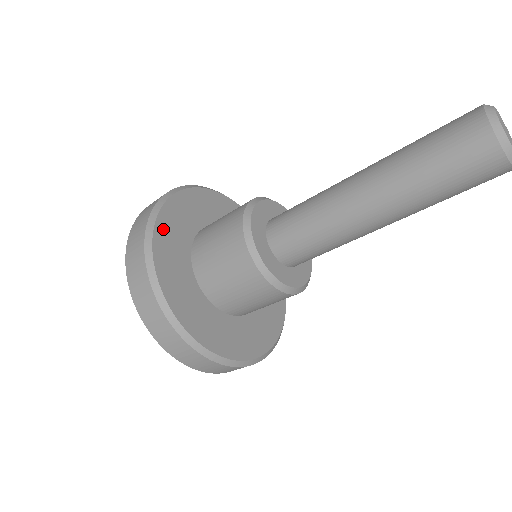
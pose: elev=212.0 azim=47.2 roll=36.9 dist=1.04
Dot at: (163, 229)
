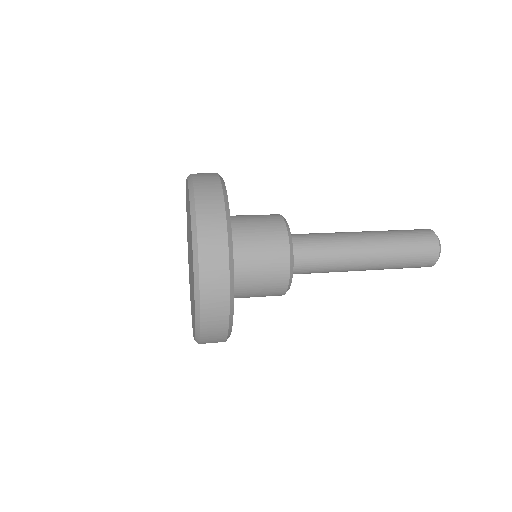
Dot at: occluded
